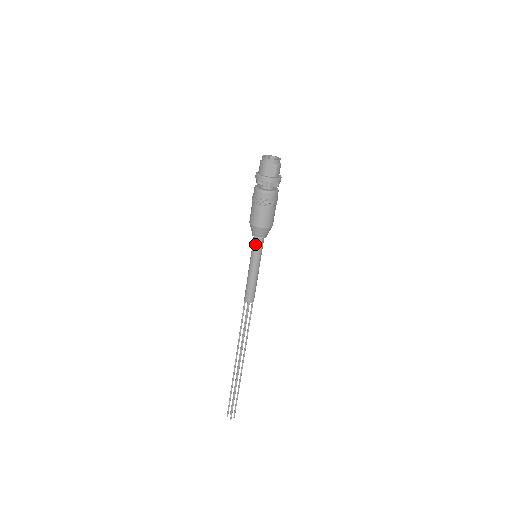
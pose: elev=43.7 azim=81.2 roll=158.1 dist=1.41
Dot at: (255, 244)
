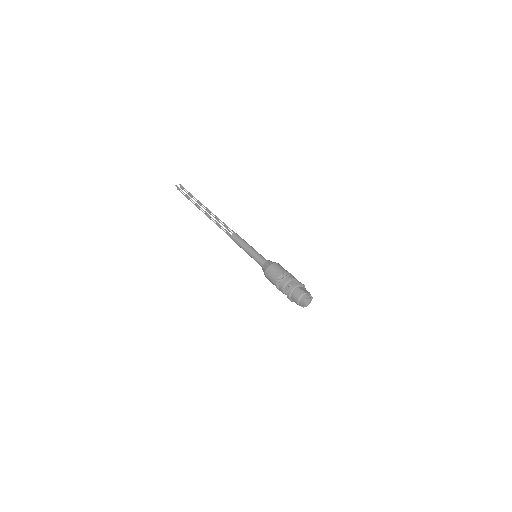
Dot at: occluded
